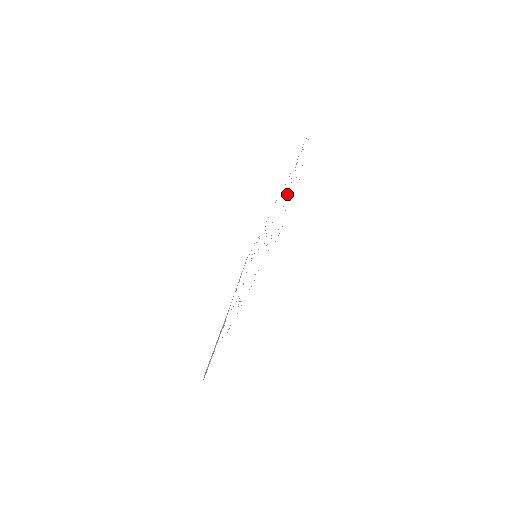
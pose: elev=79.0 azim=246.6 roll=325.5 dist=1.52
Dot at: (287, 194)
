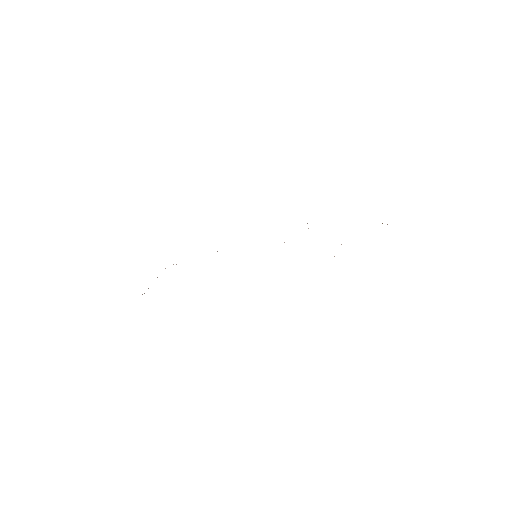
Dot at: occluded
